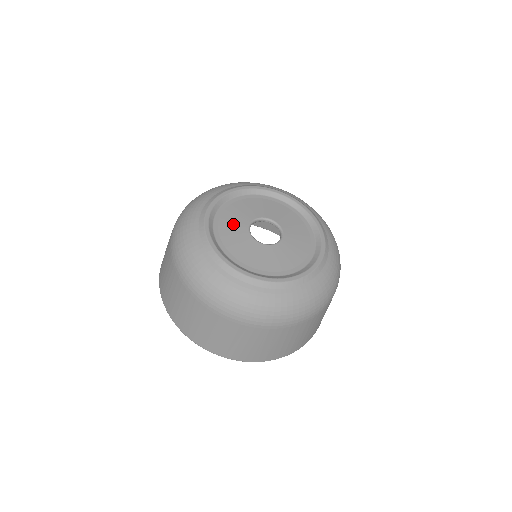
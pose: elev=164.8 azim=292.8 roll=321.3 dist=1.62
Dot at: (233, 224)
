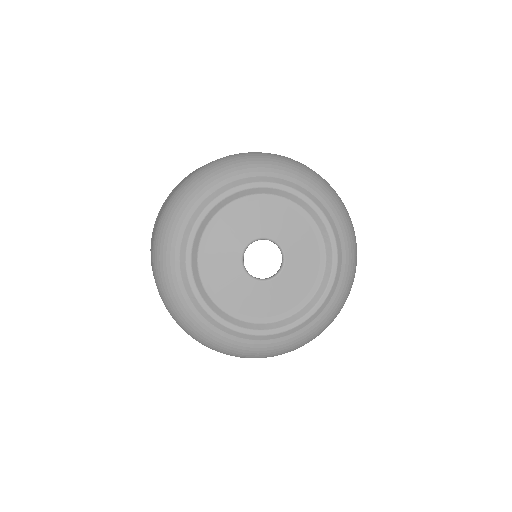
Dot at: (222, 260)
